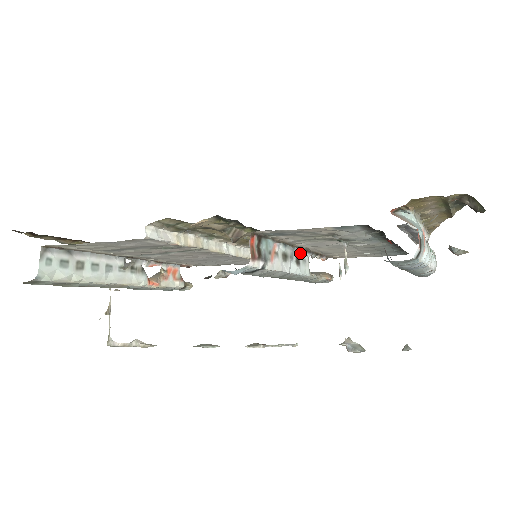
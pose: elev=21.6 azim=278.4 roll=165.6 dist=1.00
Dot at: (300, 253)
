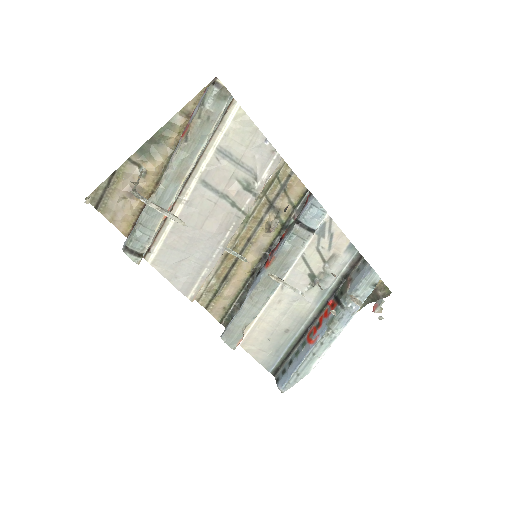
Dot at: occluded
